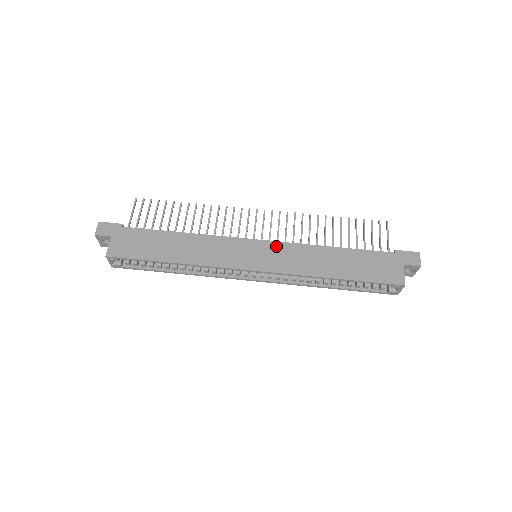
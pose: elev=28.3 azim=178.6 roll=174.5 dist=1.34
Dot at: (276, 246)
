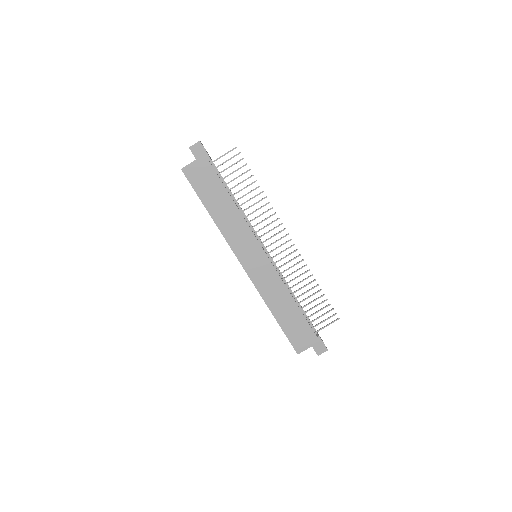
Dot at: (269, 267)
